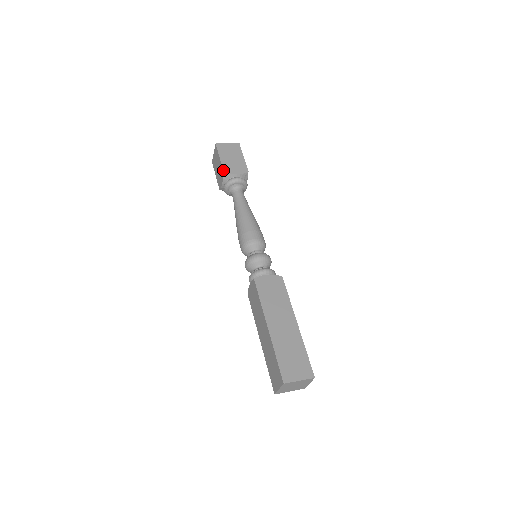
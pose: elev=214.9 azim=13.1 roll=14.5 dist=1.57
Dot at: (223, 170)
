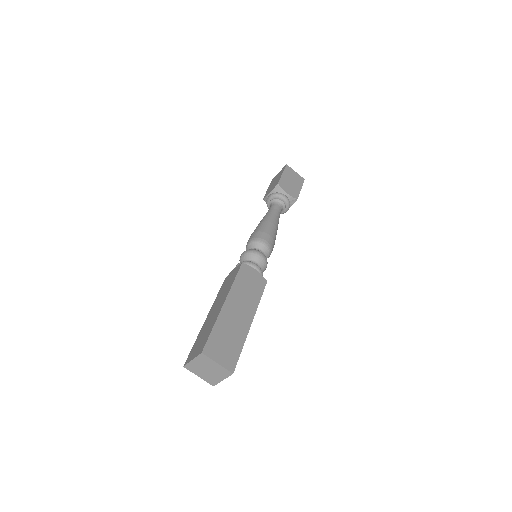
Dot at: (278, 182)
